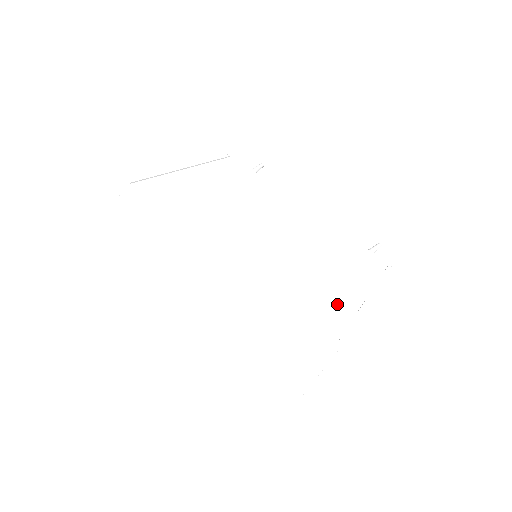
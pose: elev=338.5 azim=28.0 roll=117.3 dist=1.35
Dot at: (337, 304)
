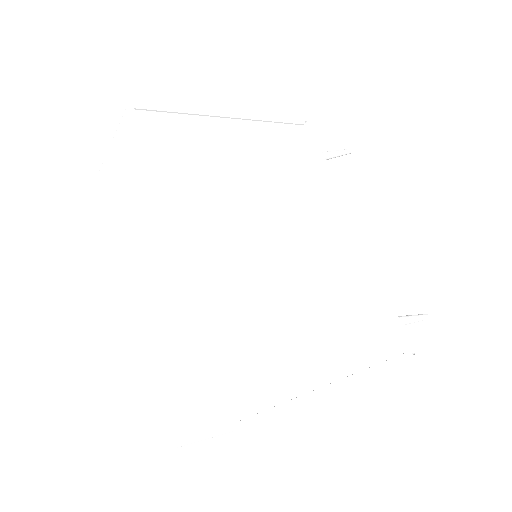
Dot at: (283, 371)
